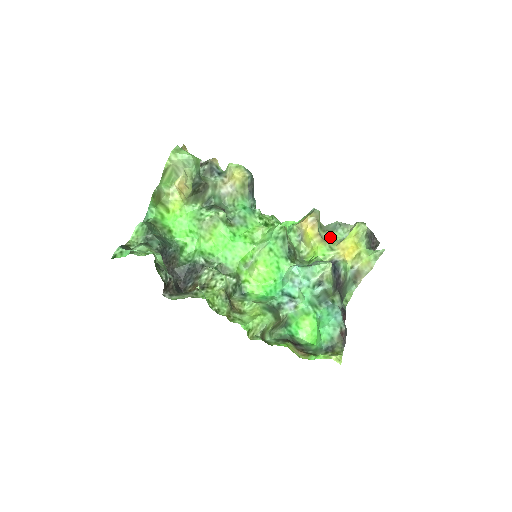
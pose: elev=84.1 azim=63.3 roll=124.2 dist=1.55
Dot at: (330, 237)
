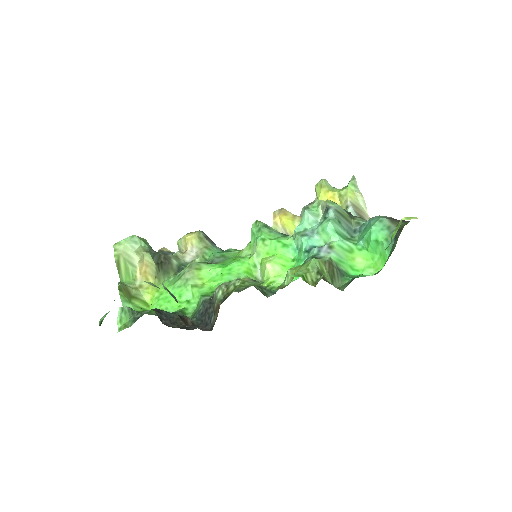
Dot at: occluded
